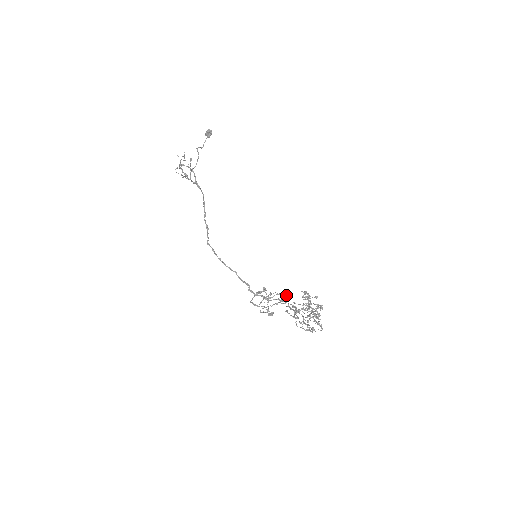
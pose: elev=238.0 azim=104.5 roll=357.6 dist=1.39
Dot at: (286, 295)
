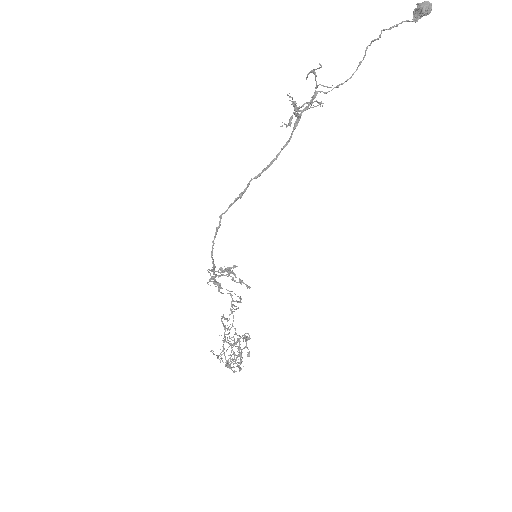
Dot at: occluded
